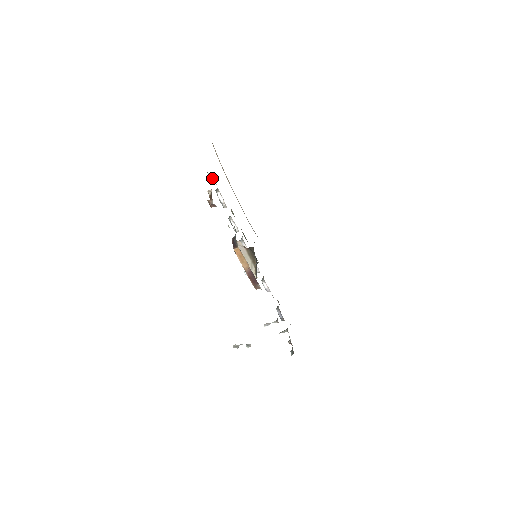
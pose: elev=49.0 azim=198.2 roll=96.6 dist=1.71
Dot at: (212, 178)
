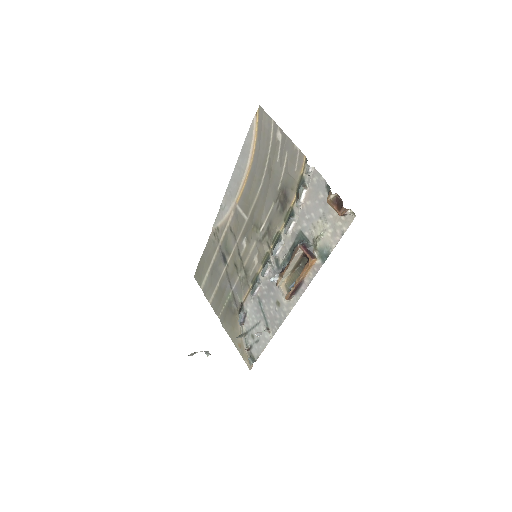
Dot at: (310, 173)
